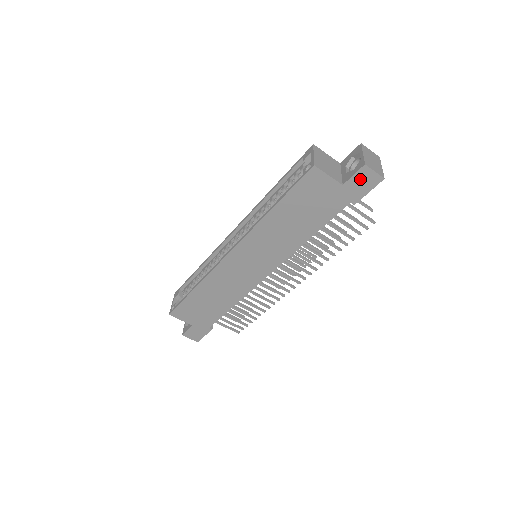
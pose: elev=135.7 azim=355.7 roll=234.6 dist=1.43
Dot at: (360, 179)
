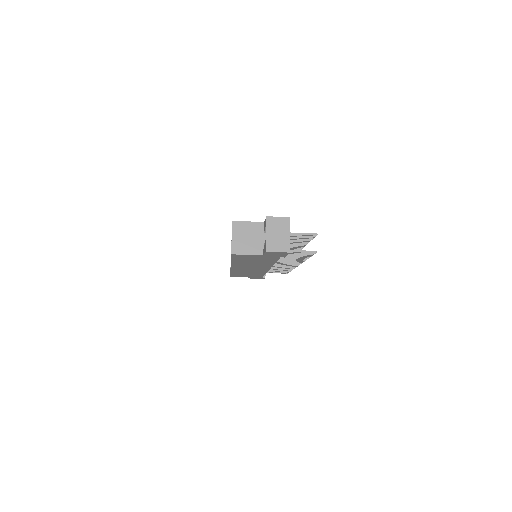
Dot at: (272, 254)
